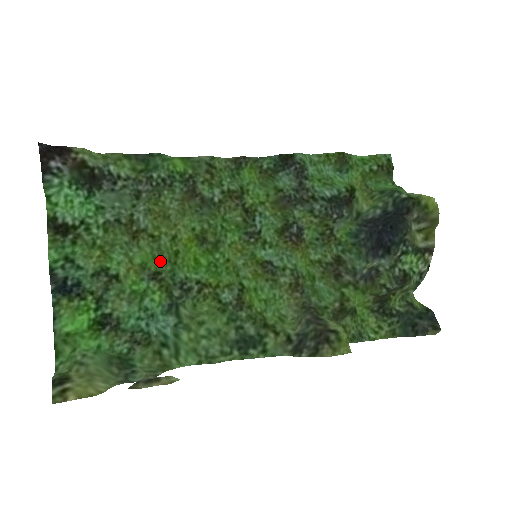
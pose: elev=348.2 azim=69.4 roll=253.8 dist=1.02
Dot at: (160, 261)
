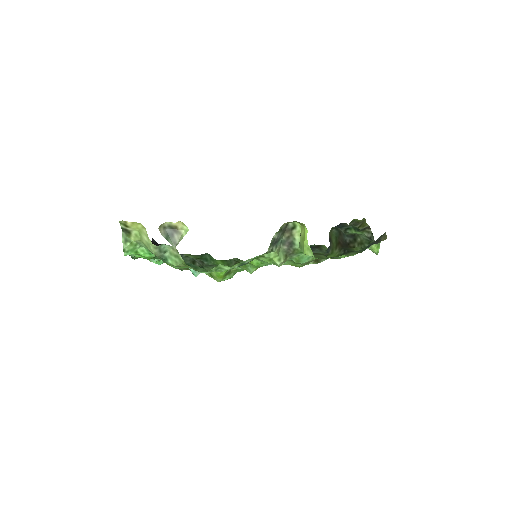
Dot at: occluded
